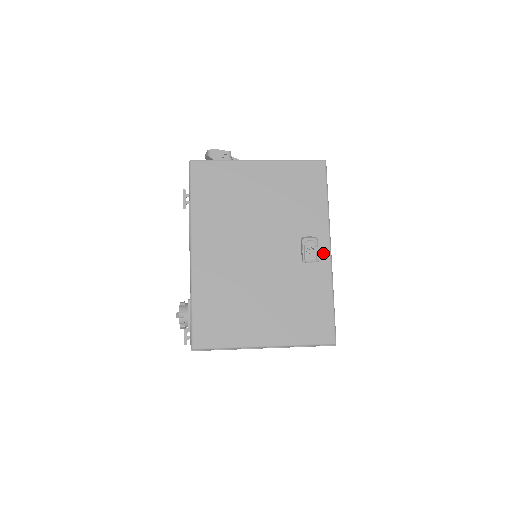
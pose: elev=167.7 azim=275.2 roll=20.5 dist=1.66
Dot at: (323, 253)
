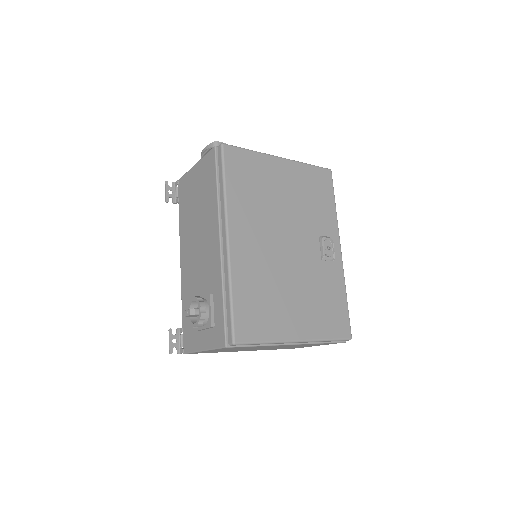
Dot at: (336, 253)
